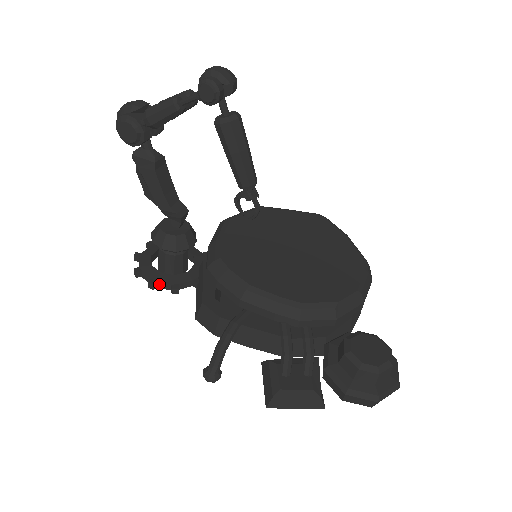
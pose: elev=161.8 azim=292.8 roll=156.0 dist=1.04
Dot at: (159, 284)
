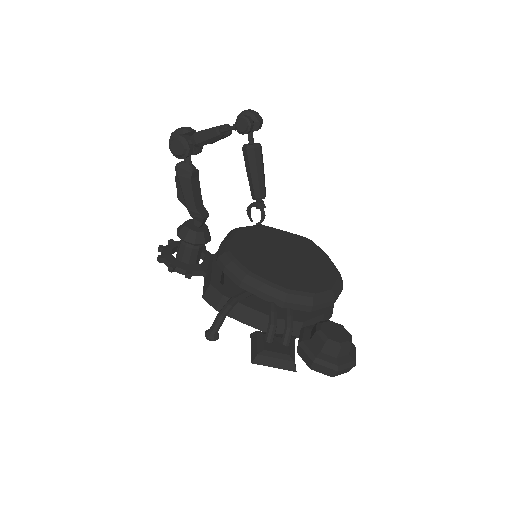
Dot at: (176, 269)
